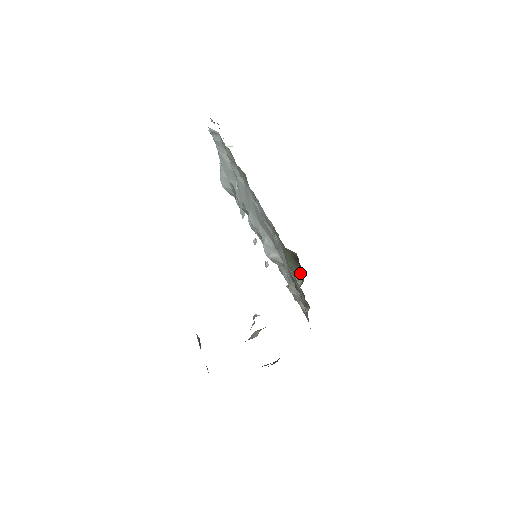
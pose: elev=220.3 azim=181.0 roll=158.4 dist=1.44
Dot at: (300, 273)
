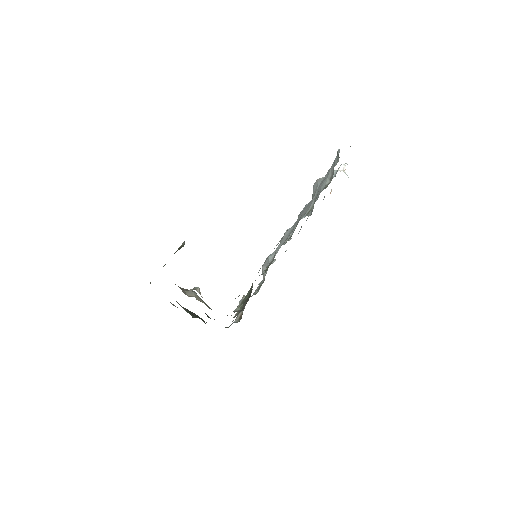
Dot at: (244, 305)
